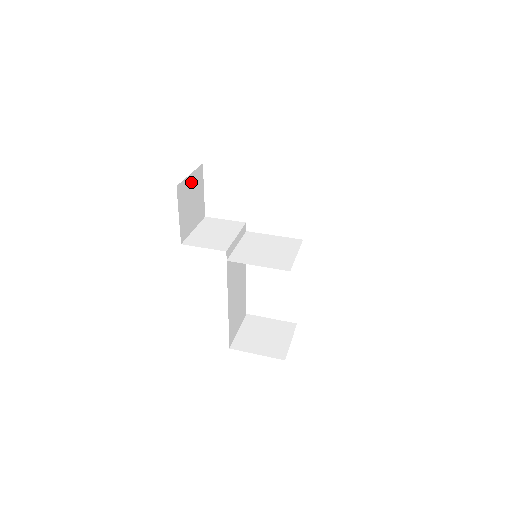
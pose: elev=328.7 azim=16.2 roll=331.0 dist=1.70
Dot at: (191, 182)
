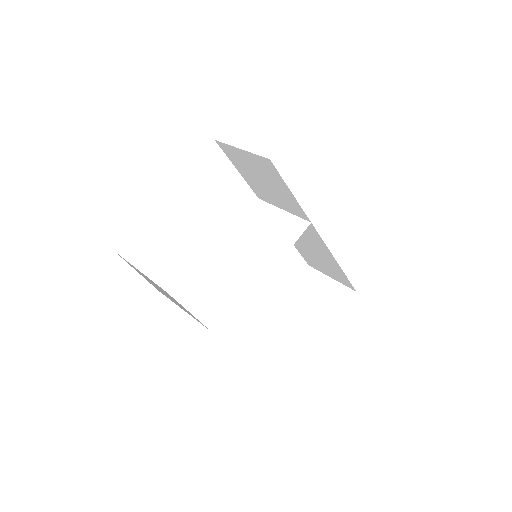
Dot at: occluded
